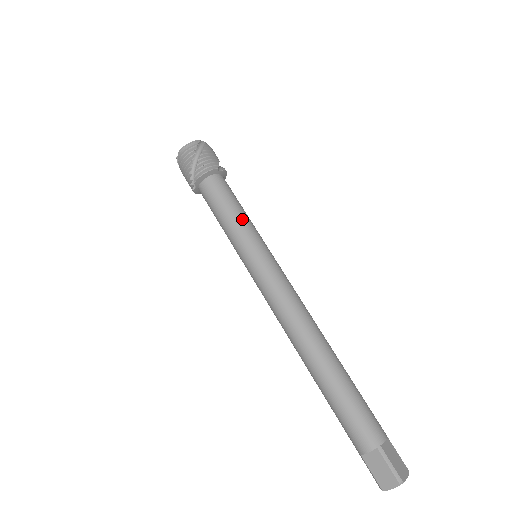
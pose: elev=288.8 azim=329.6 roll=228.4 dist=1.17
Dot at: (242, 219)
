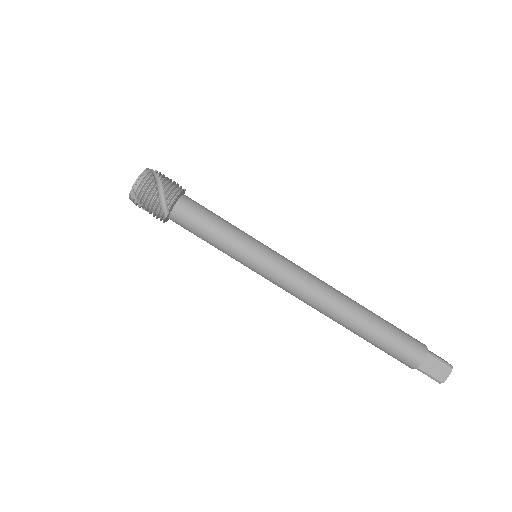
Dot at: (232, 226)
